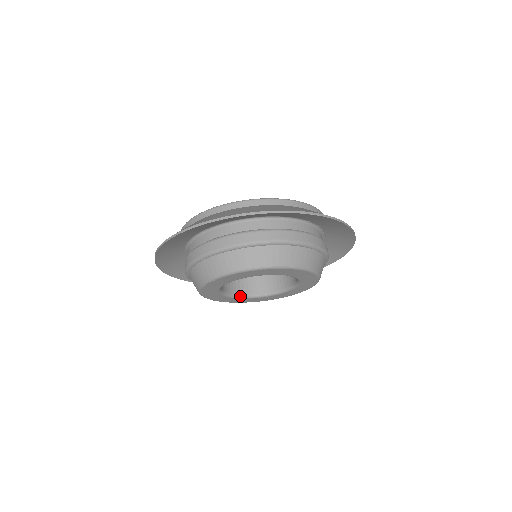
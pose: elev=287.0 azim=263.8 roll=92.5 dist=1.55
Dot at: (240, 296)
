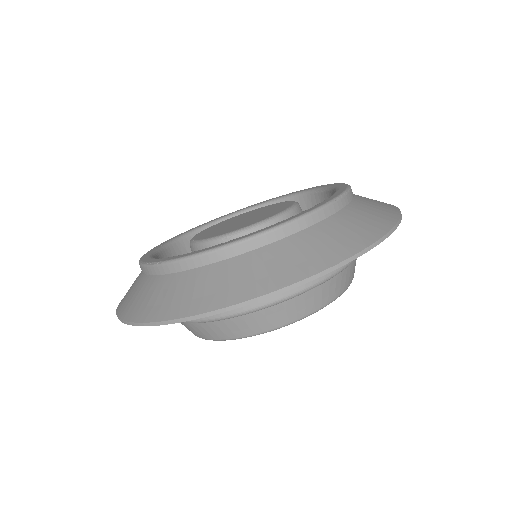
Dot at: occluded
